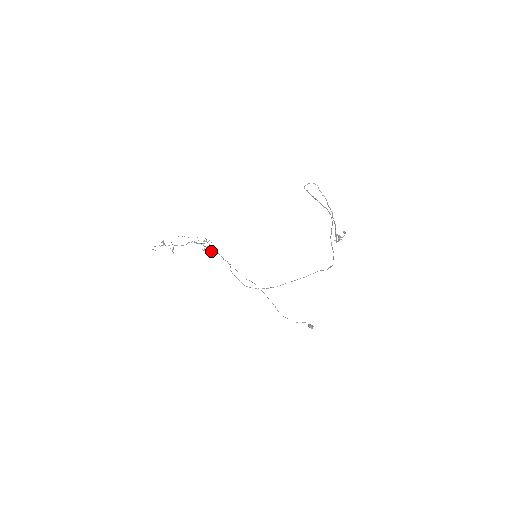
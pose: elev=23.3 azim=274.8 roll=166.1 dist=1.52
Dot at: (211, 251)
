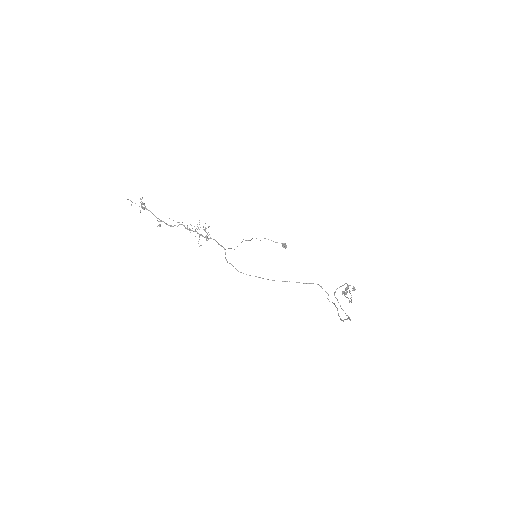
Dot at: (206, 240)
